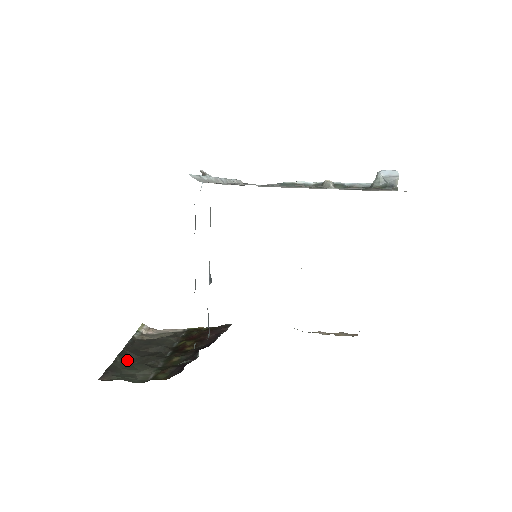
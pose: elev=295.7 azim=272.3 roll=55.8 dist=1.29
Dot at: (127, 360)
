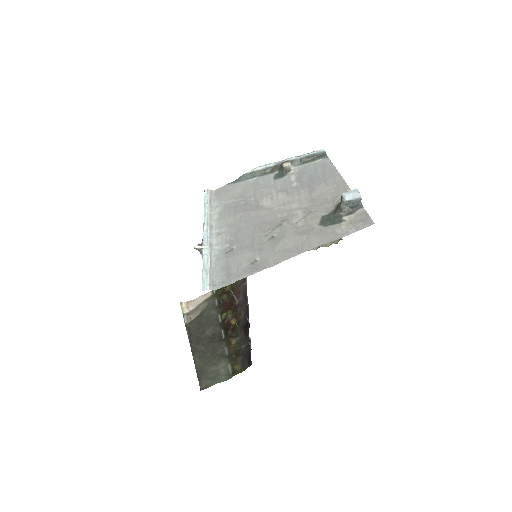
Dot at: (201, 355)
